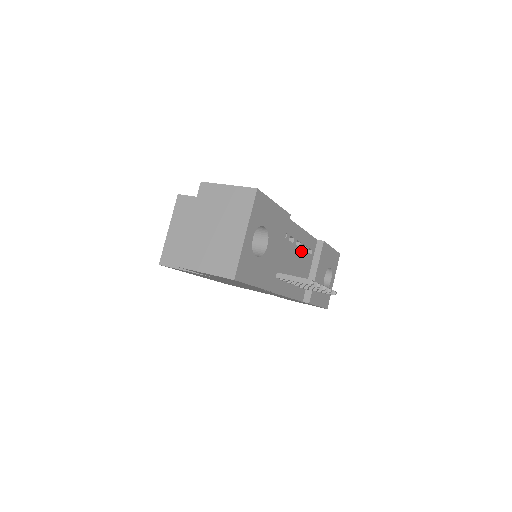
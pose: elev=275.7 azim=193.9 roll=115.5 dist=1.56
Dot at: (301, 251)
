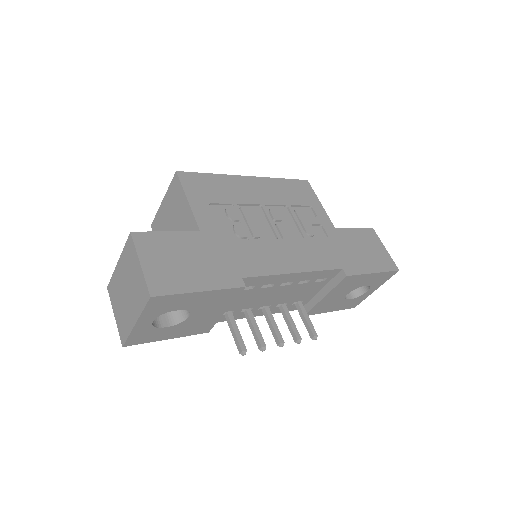
Dot at: (295, 285)
